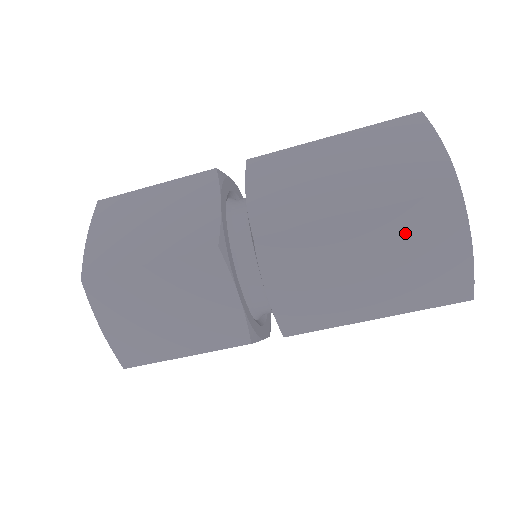
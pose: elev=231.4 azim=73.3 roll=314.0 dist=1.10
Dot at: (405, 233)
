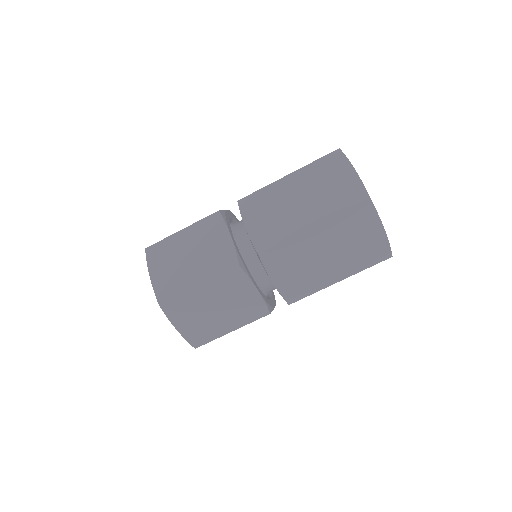
Dot at: (317, 176)
